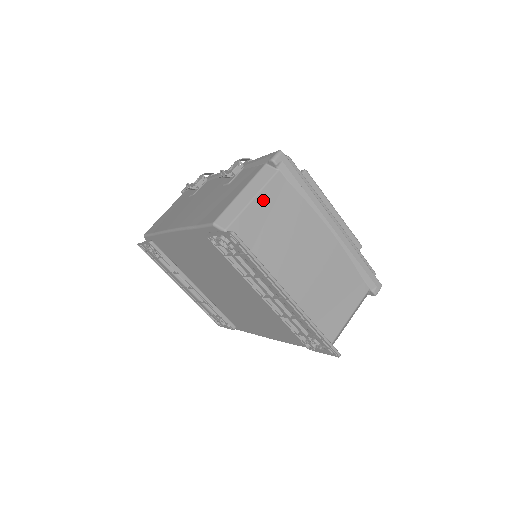
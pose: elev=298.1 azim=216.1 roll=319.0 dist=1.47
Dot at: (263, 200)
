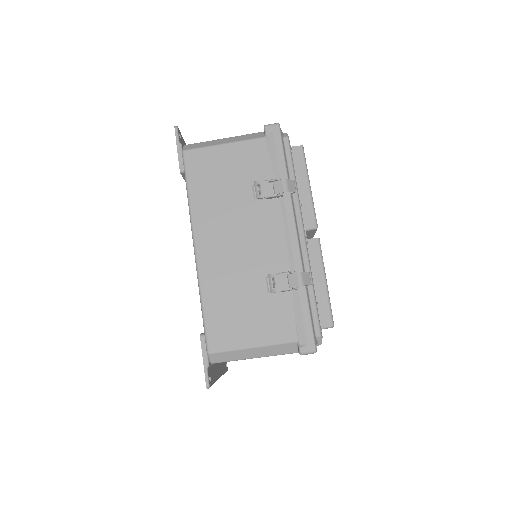
Dot at: occluded
